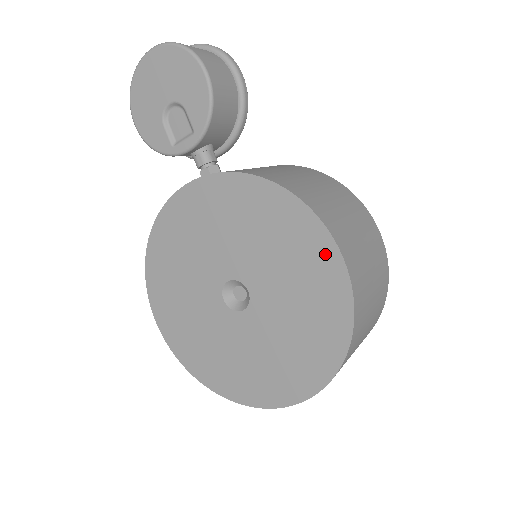
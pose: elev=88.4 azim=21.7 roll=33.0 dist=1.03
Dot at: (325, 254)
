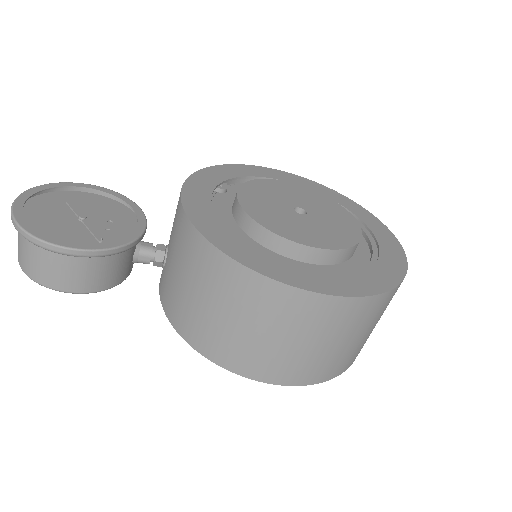
Dot at: occluded
